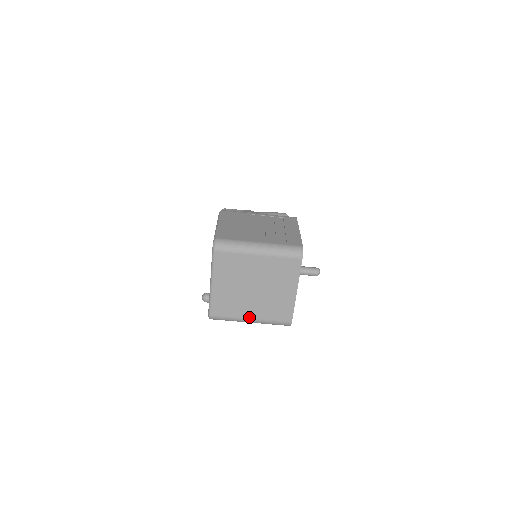
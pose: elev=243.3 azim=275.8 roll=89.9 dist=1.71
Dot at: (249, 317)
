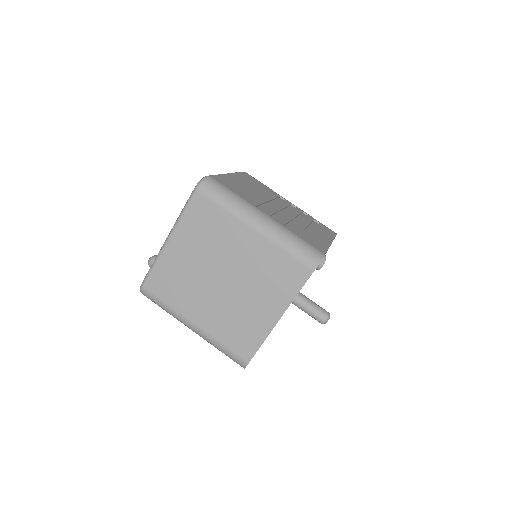
Dot at: (193, 319)
